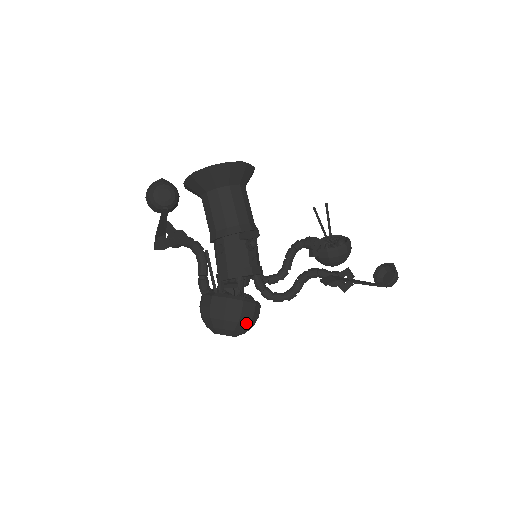
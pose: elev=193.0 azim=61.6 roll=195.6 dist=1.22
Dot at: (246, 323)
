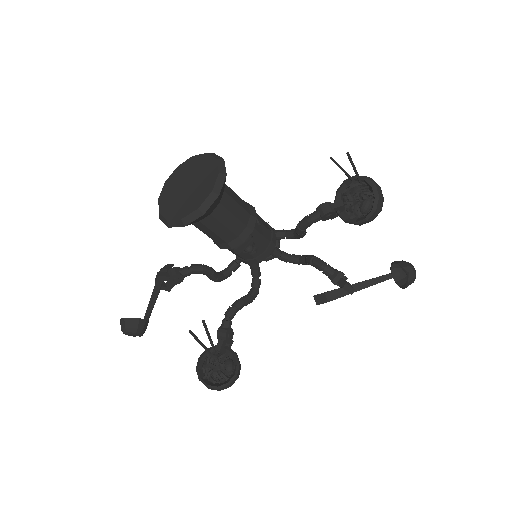
Dot at: occluded
